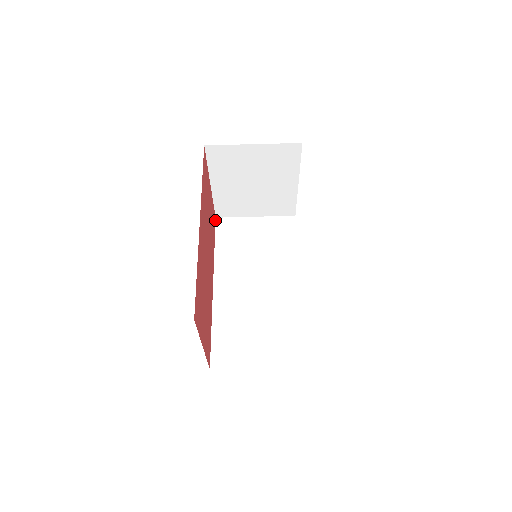
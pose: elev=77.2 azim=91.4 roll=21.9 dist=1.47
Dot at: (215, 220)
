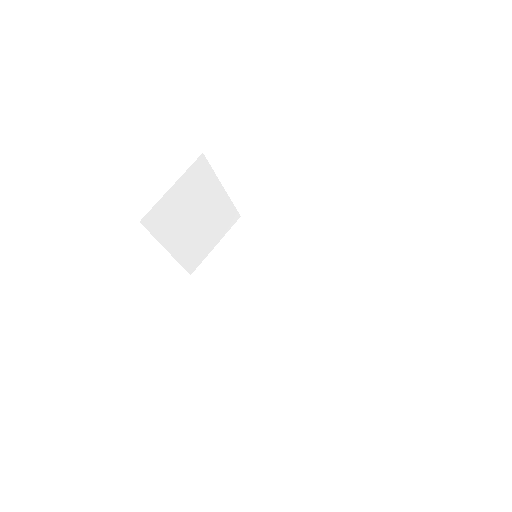
Dot at: occluded
